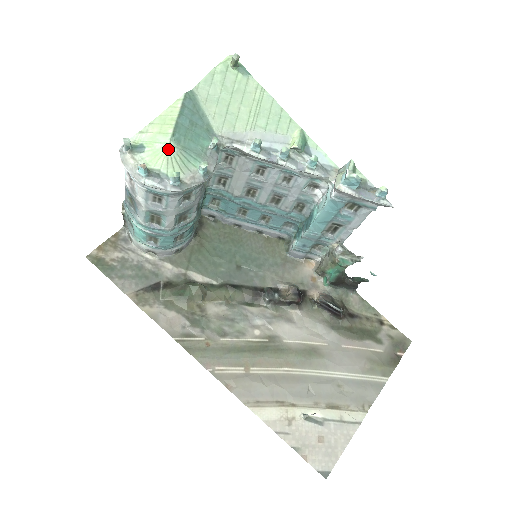
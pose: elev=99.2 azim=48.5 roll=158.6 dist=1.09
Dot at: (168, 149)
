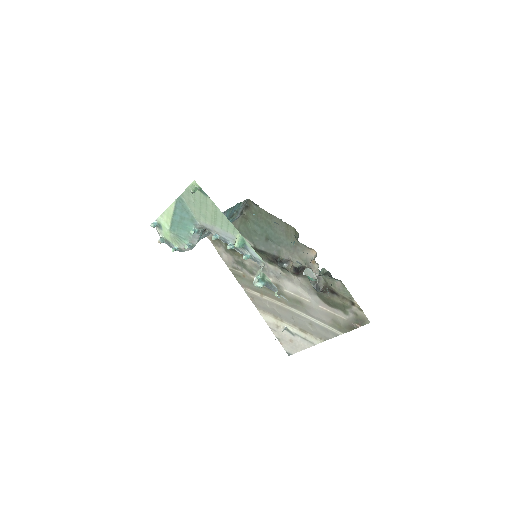
Dot at: (170, 234)
